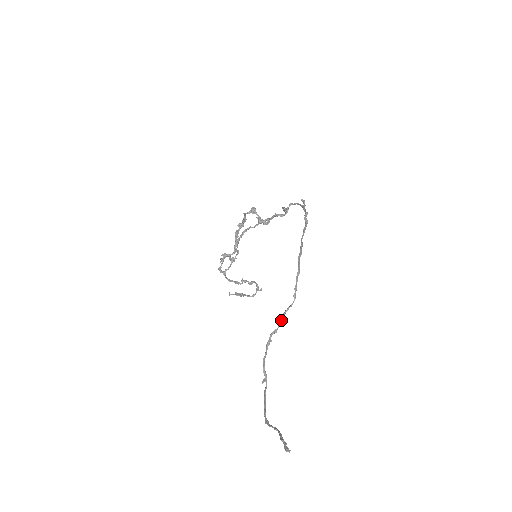
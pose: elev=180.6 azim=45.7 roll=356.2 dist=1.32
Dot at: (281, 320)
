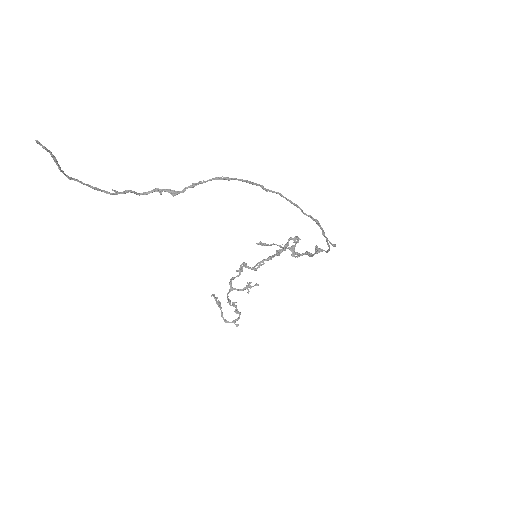
Dot at: (187, 188)
